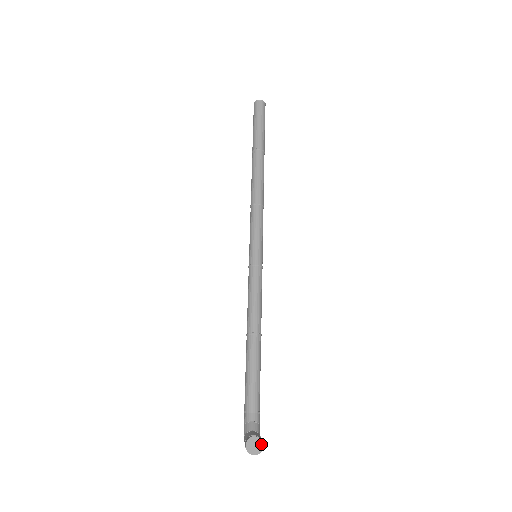
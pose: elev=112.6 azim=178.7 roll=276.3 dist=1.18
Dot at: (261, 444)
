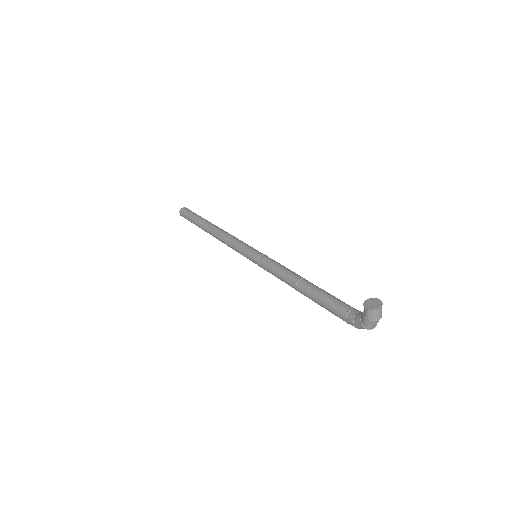
Dot at: (376, 300)
